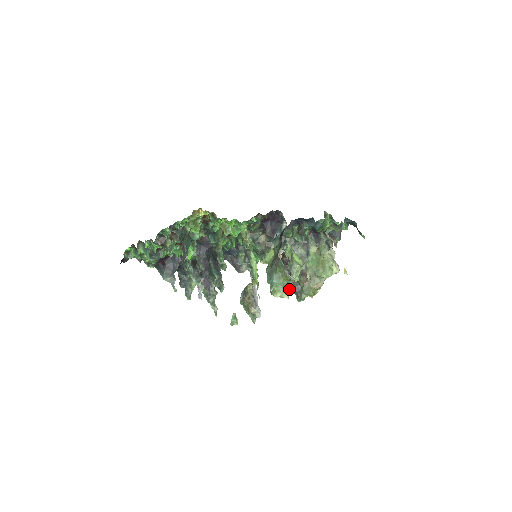
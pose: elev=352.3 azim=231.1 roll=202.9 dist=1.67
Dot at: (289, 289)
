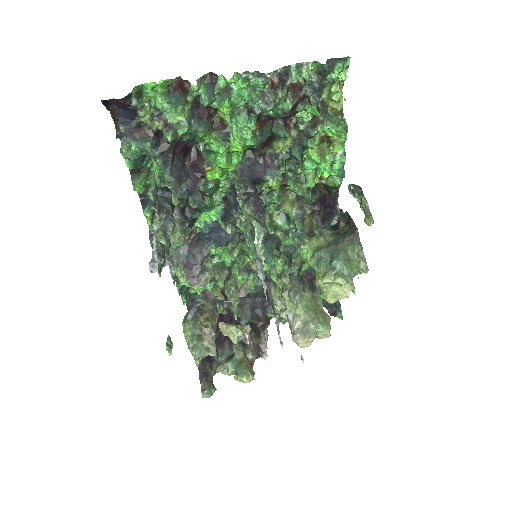
Dot at: (353, 284)
